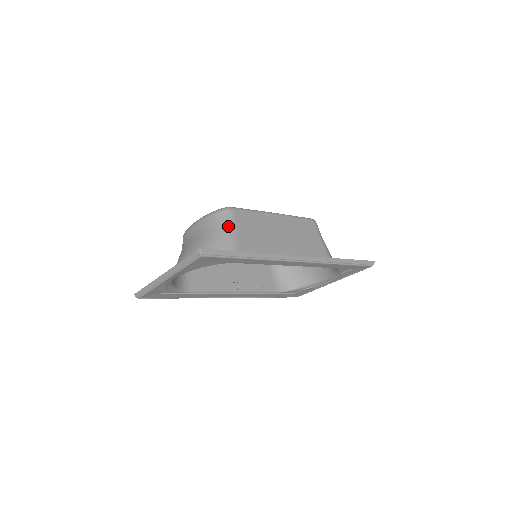
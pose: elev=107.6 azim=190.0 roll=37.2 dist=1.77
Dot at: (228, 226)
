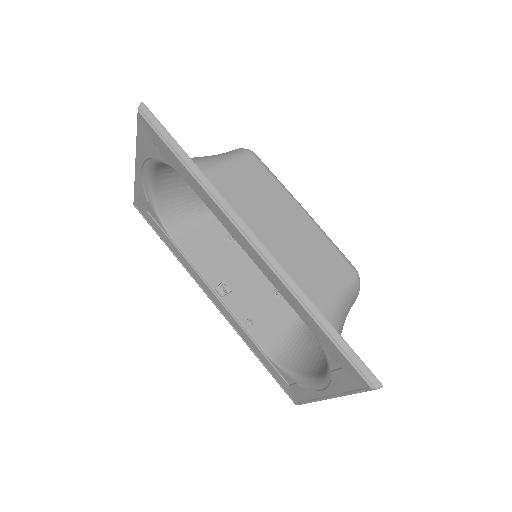
Dot at: (226, 157)
